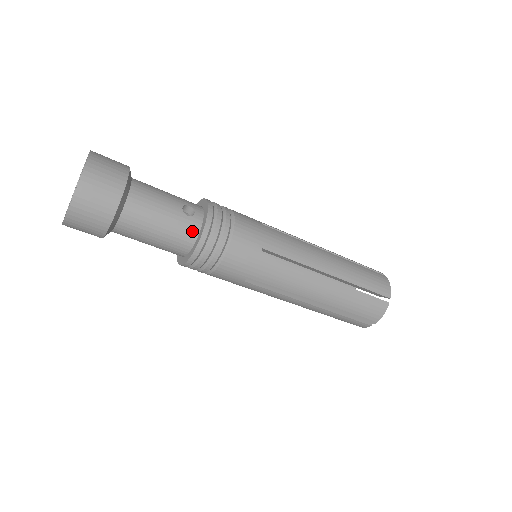
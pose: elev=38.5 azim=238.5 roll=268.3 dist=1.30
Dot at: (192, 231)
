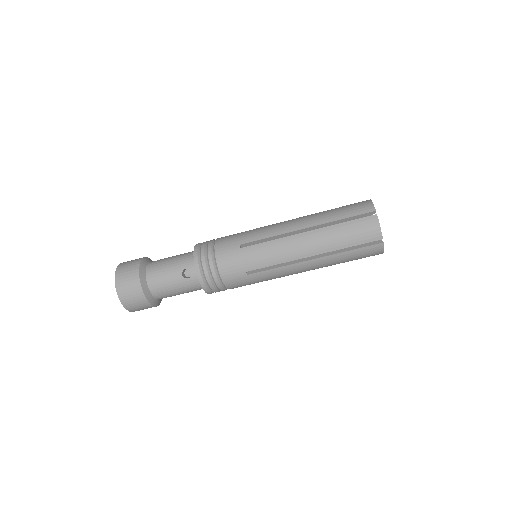
Dot at: (197, 284)
